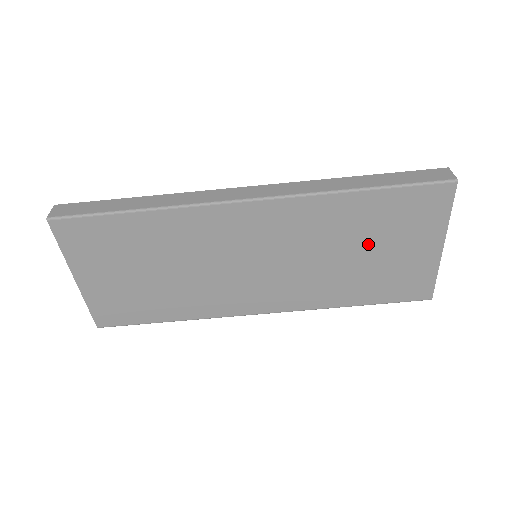
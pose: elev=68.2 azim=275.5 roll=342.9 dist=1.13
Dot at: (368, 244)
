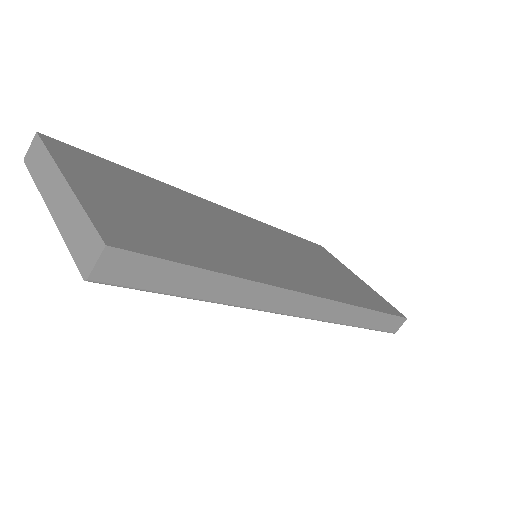
Dot at: occluded
